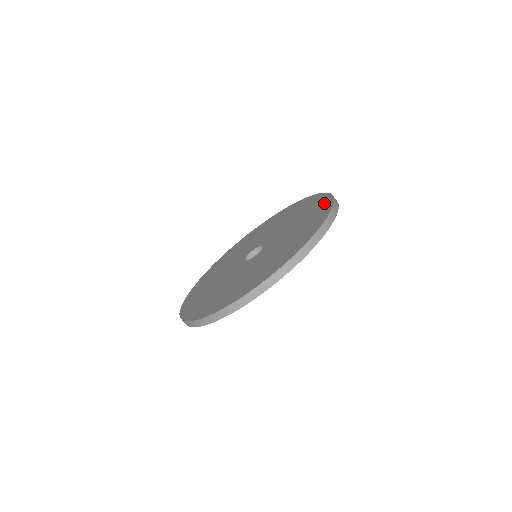
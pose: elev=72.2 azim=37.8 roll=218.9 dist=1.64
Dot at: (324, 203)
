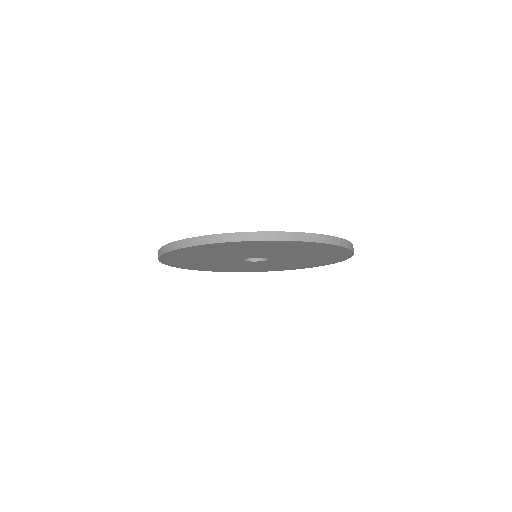
Dot at: occluded
